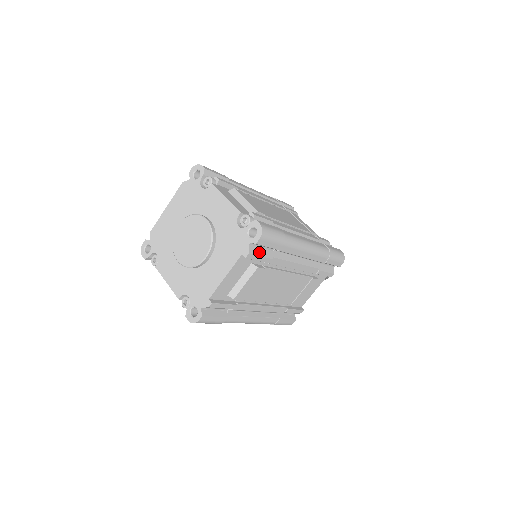
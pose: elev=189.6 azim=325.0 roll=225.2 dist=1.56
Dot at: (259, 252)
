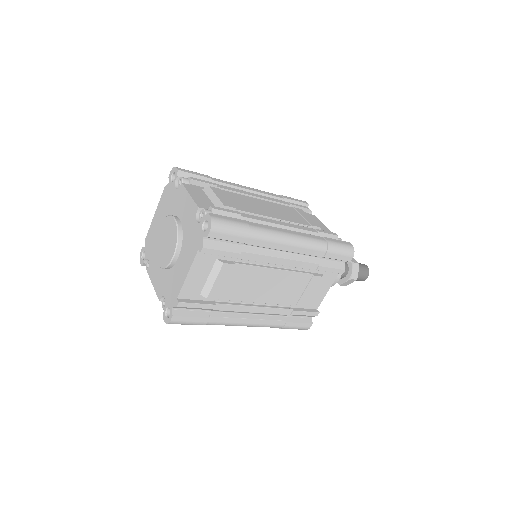
Dot at: (219, 246)
